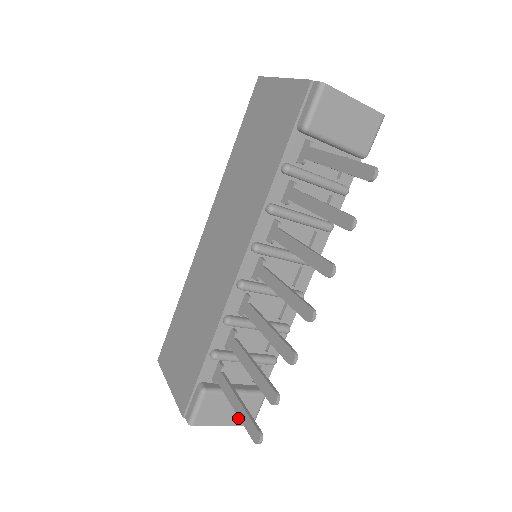
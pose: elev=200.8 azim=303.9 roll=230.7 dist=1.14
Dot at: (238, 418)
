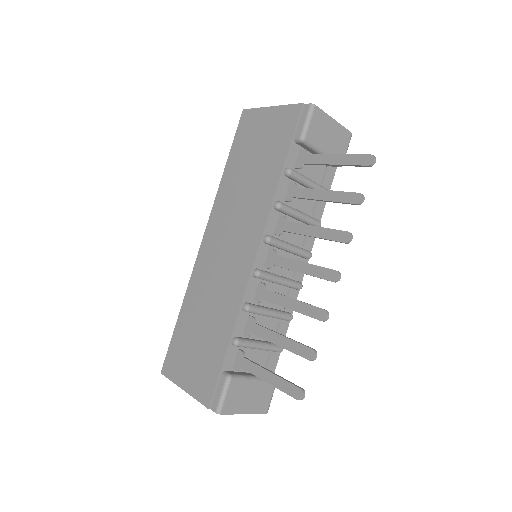
Dot at: (256, 406)
